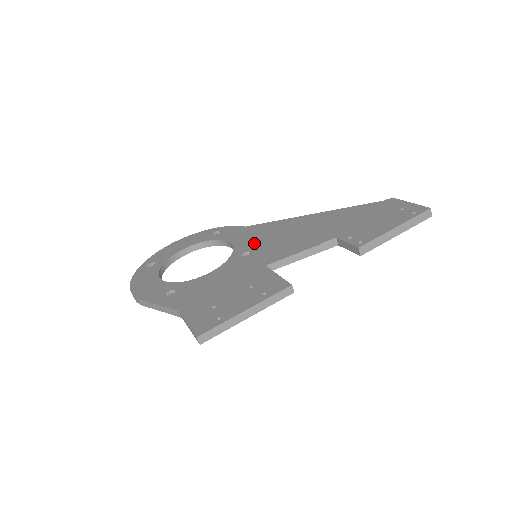
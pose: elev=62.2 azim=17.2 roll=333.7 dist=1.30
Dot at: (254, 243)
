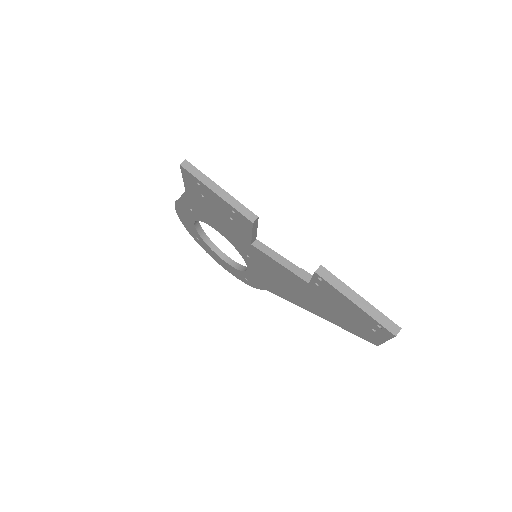
Dot at: occluded
